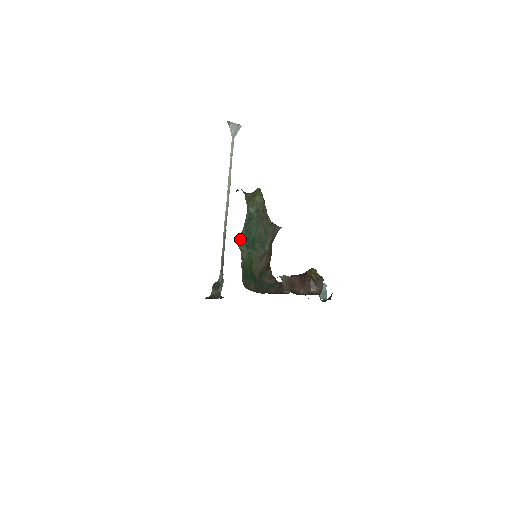
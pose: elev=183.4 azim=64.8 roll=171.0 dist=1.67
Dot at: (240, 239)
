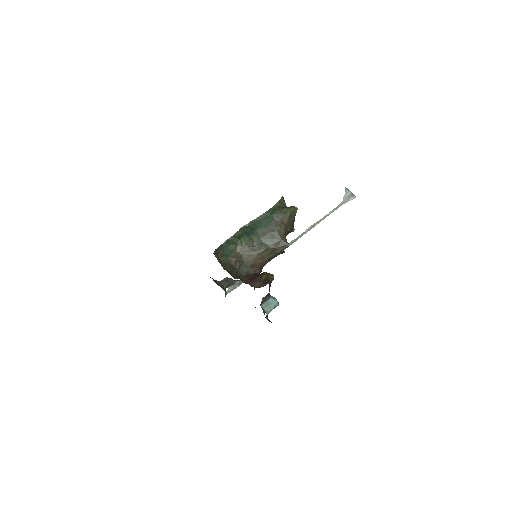
Dot at: (246, 225)
